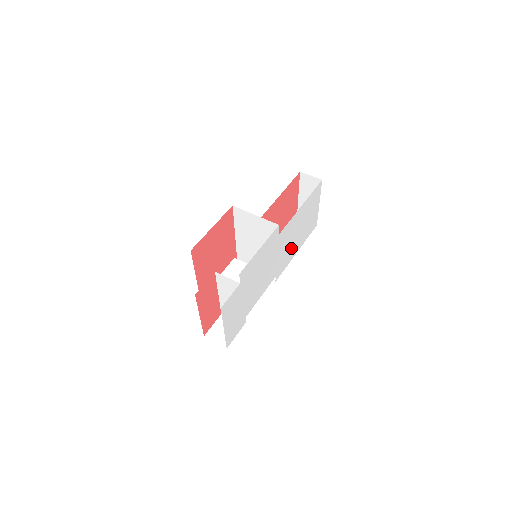
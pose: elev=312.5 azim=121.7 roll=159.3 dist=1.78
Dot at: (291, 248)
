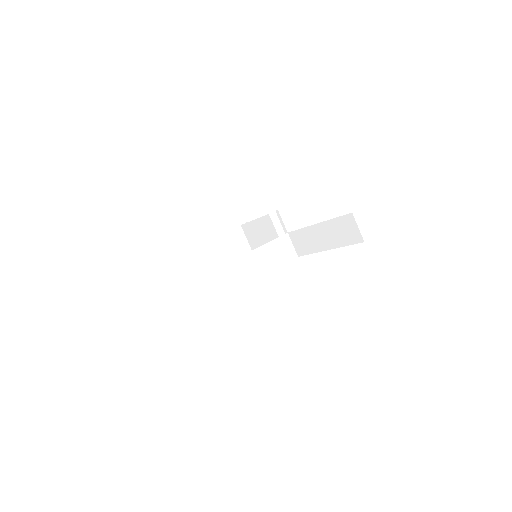
Dot at: occluded
